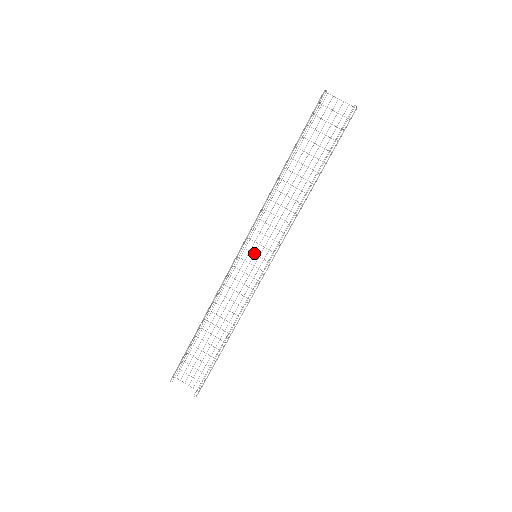
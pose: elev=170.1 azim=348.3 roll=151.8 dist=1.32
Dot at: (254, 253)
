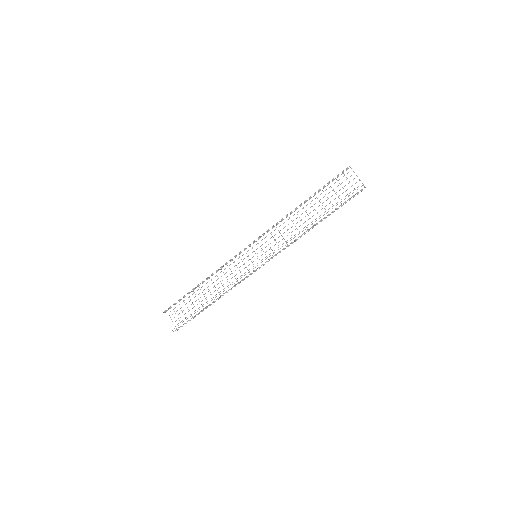
Dot at: occluded
